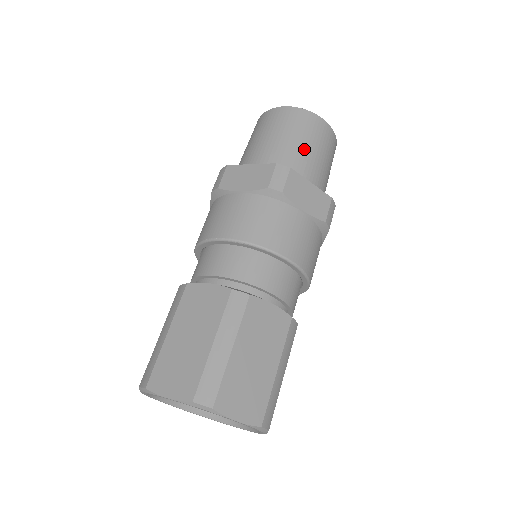
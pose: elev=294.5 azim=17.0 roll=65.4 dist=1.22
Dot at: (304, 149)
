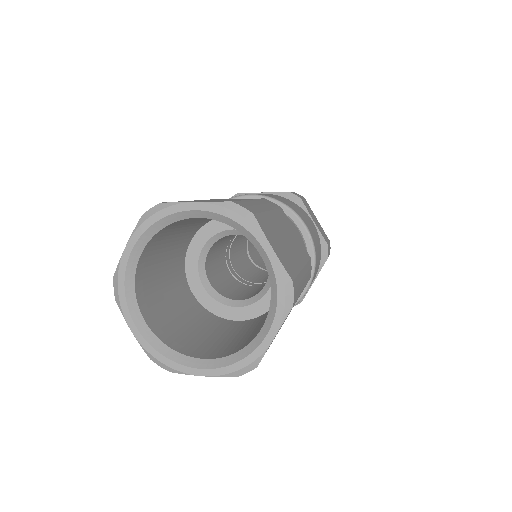
Dot at: occluded
